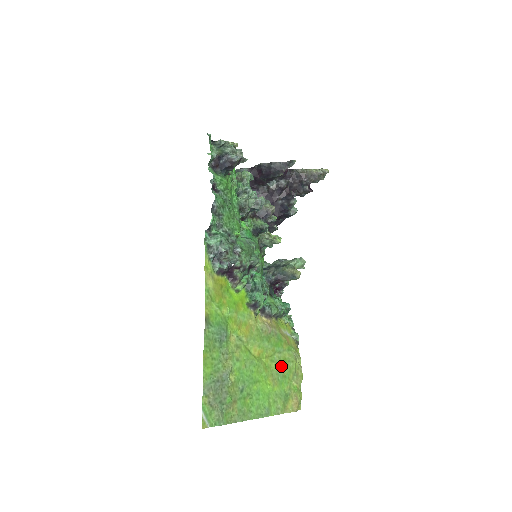
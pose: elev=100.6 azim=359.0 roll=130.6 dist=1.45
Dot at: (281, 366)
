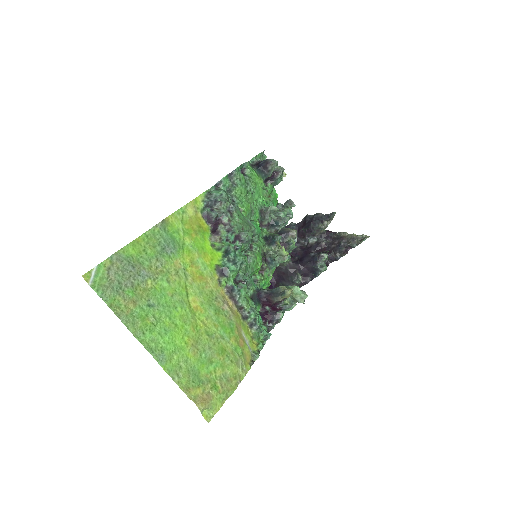
Dot at: (214, 348)
